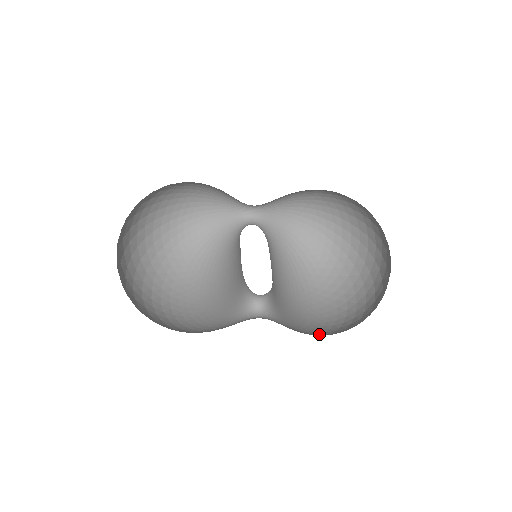
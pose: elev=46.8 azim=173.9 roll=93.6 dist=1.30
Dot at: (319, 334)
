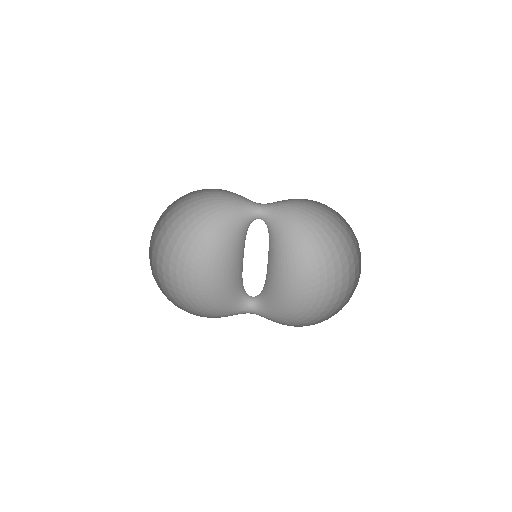
Dot at: (296, 320)
